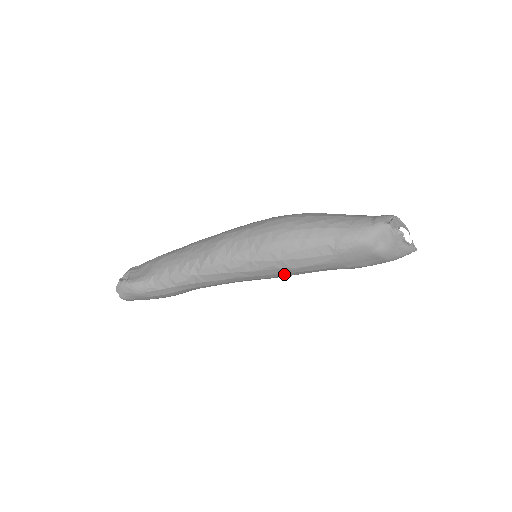
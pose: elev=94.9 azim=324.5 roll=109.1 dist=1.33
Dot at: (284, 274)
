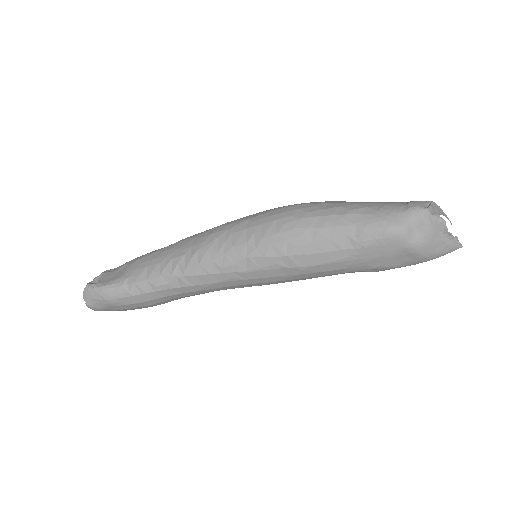
Dot at: (290, 276)
